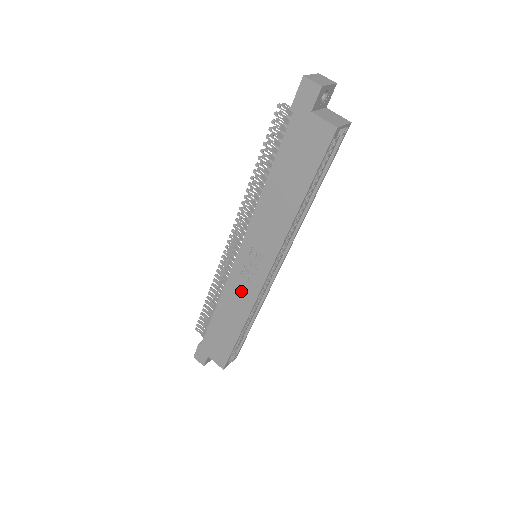
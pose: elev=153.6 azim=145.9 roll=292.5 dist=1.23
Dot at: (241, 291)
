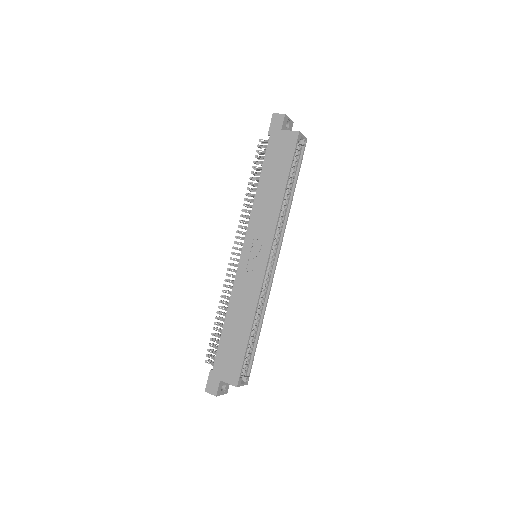
Dot at: (247, 286)
